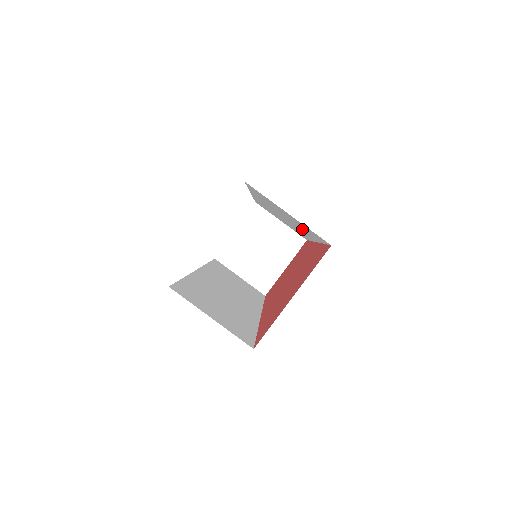
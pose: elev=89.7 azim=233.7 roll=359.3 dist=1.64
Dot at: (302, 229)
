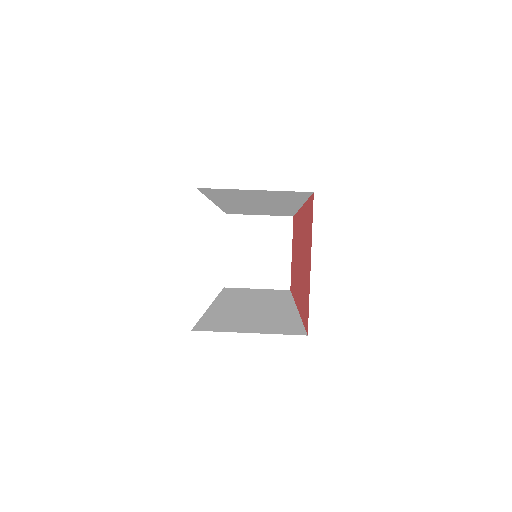
Dot at: occluded
